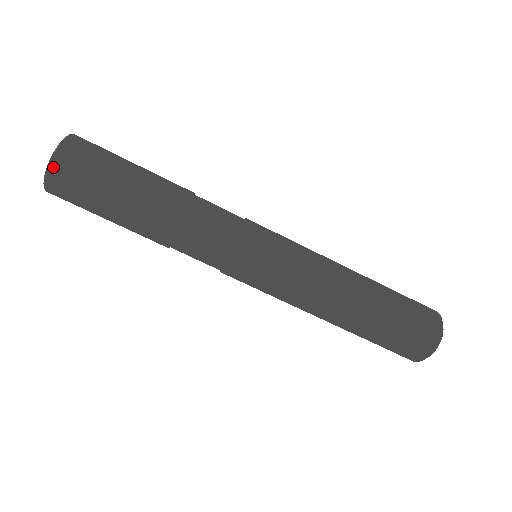
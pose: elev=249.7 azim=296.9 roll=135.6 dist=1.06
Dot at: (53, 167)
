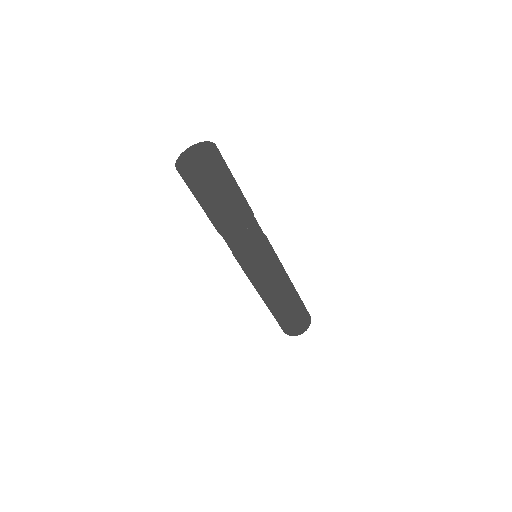
Dot at: (185, 175)
